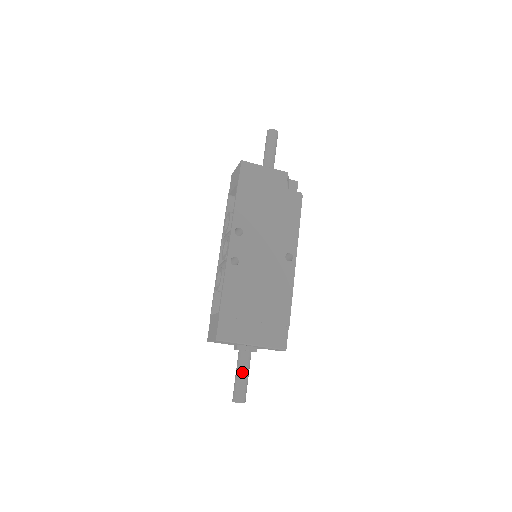
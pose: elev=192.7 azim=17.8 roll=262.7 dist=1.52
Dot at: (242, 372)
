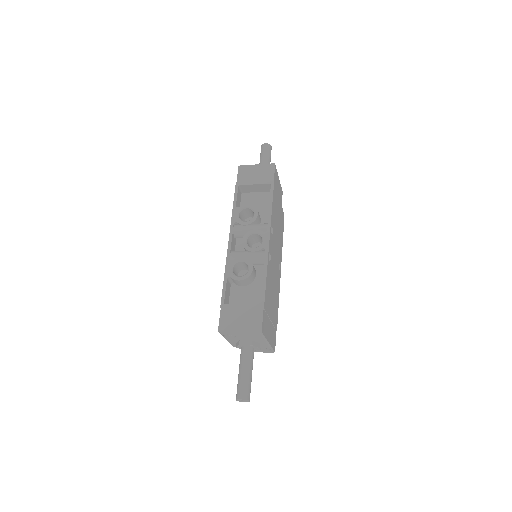
Dot at: (252, 369)
